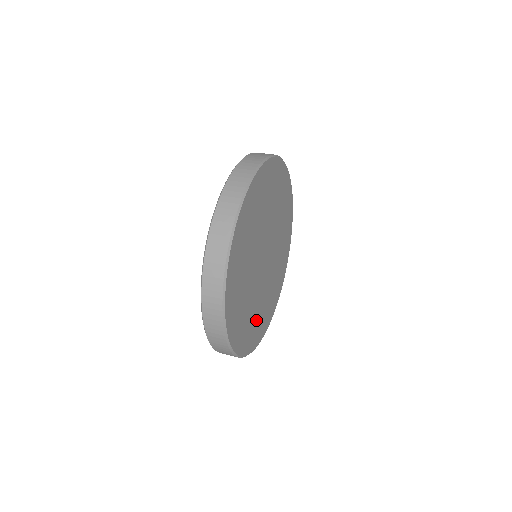
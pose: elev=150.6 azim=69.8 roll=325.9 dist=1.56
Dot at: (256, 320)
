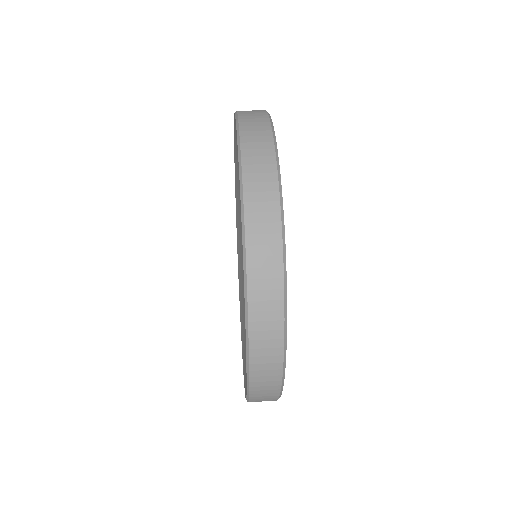
Dot at: occluded
